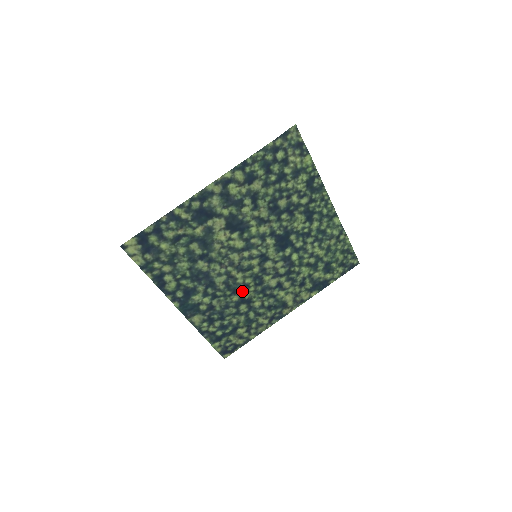
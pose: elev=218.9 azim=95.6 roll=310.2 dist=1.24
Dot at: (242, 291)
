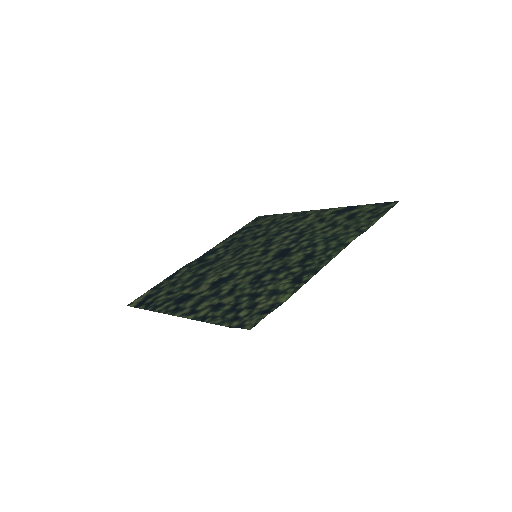
Dot at: (253, 242)
